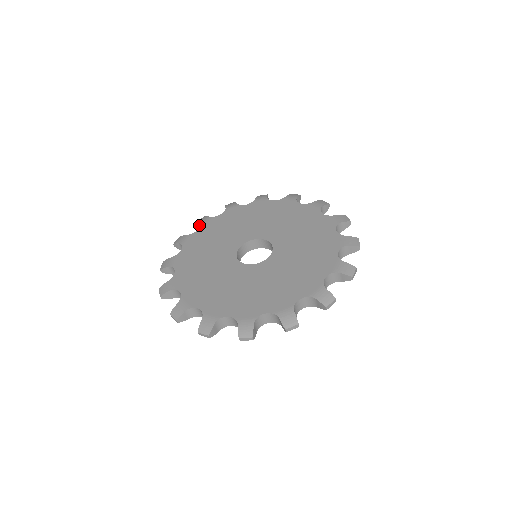
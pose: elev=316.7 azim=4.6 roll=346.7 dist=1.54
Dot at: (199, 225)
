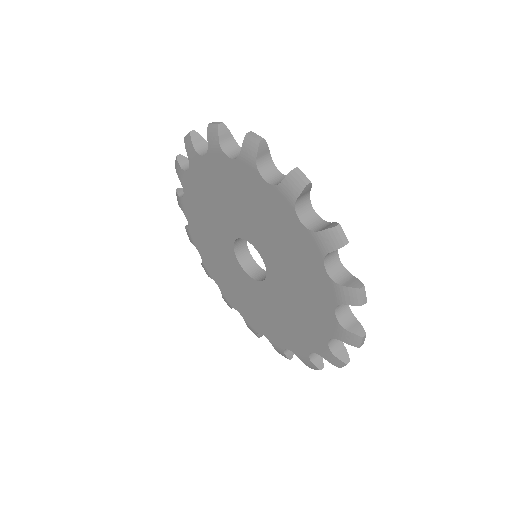
Dot at: occluded
